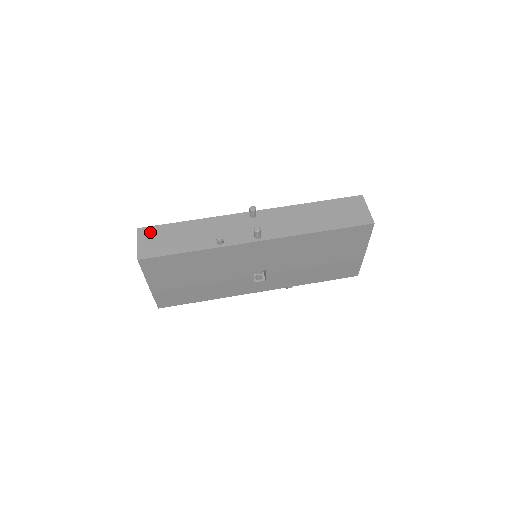
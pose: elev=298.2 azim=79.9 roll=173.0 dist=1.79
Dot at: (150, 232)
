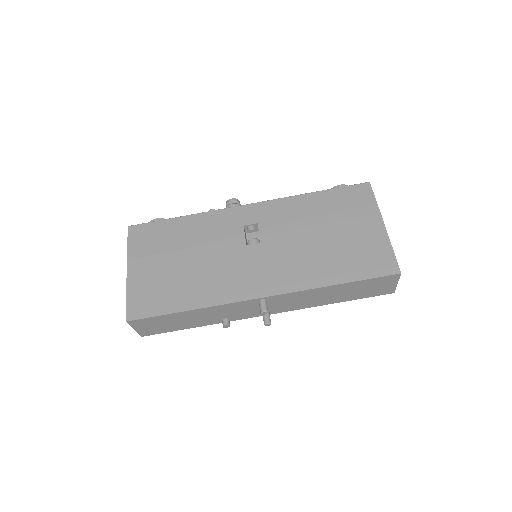
Dot at: (144, 323)
